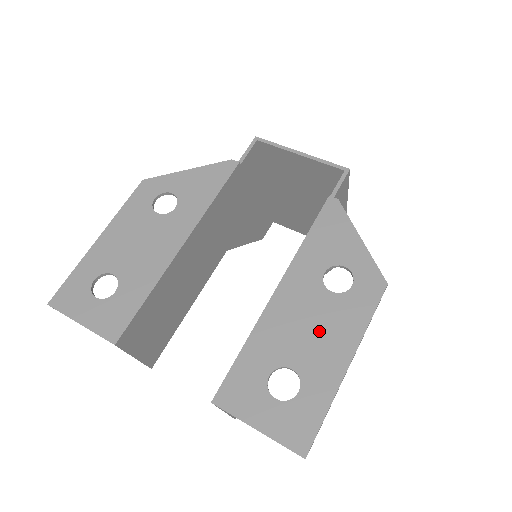
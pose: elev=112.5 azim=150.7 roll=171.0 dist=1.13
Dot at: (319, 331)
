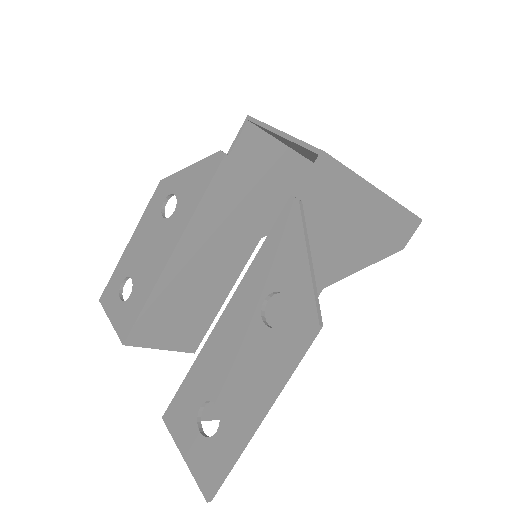
Dot at: (245, 370)
